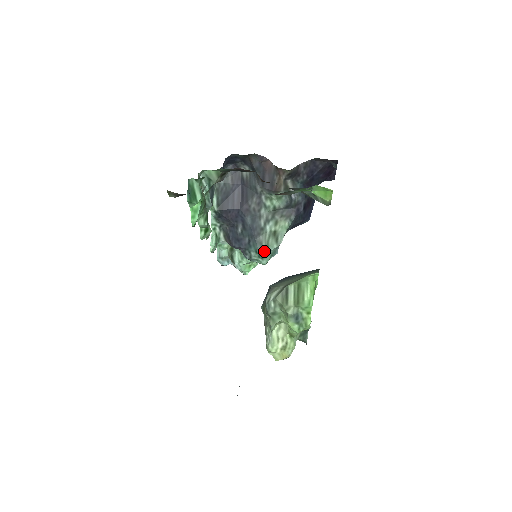
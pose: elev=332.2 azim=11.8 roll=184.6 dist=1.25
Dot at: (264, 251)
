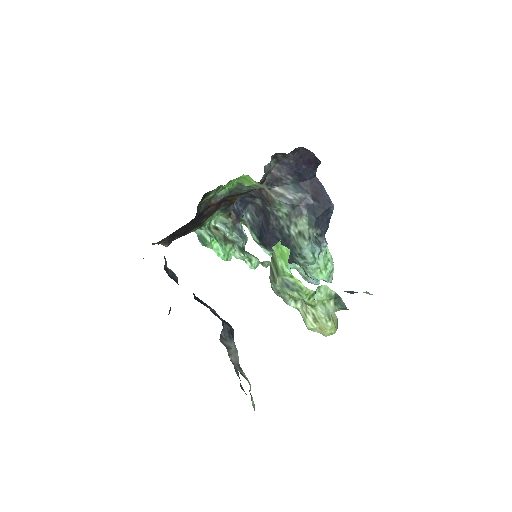
Dot at: (300, 252)
